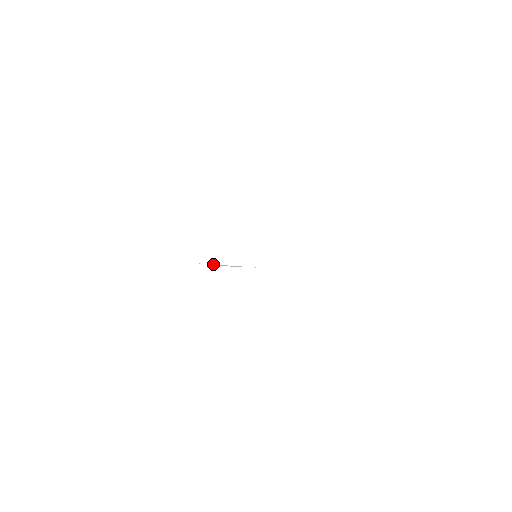
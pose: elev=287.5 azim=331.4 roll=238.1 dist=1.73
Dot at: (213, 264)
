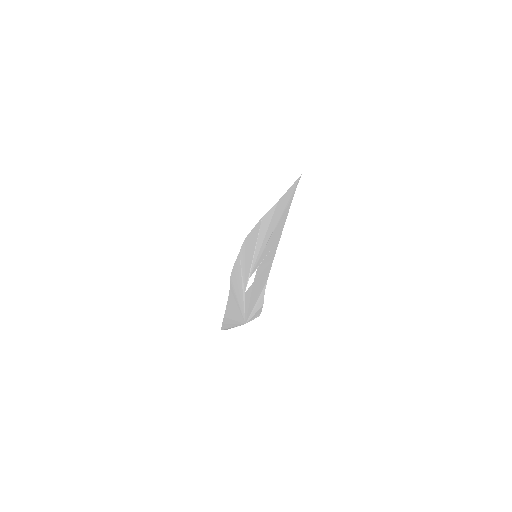
Dot at: (243, 304)
